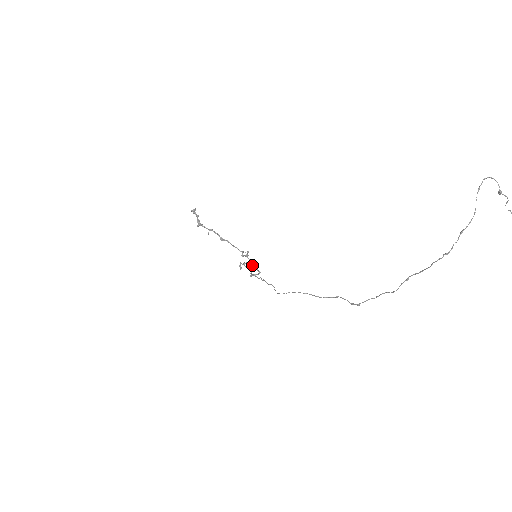
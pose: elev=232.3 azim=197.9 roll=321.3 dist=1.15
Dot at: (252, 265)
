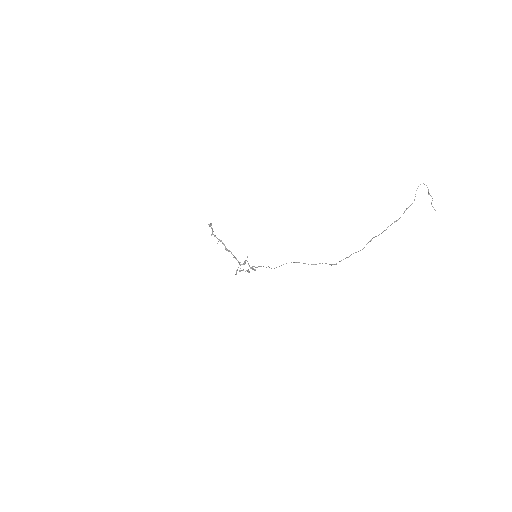
Dot at: (249, 266)
